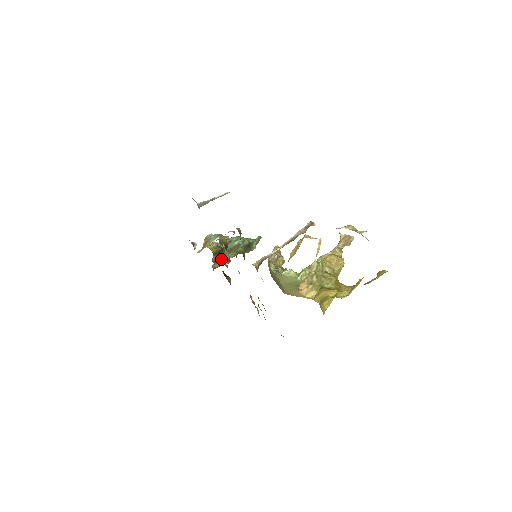
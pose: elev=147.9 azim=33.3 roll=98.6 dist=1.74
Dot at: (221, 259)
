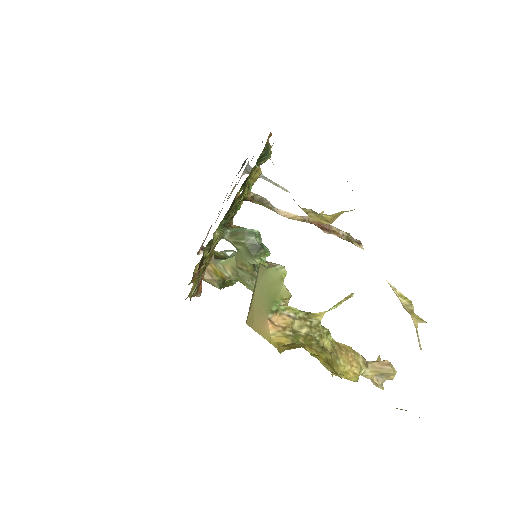
Dot at: (214, 268)
